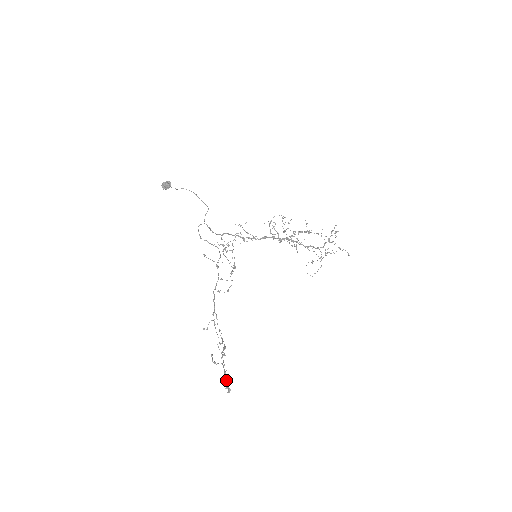
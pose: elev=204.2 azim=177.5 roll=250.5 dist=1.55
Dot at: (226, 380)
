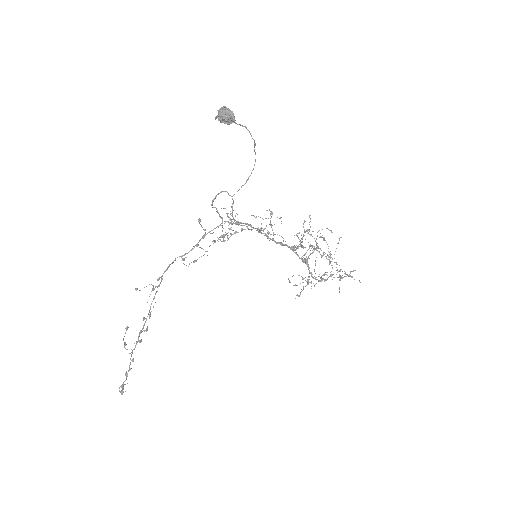
Dot at: occluded
